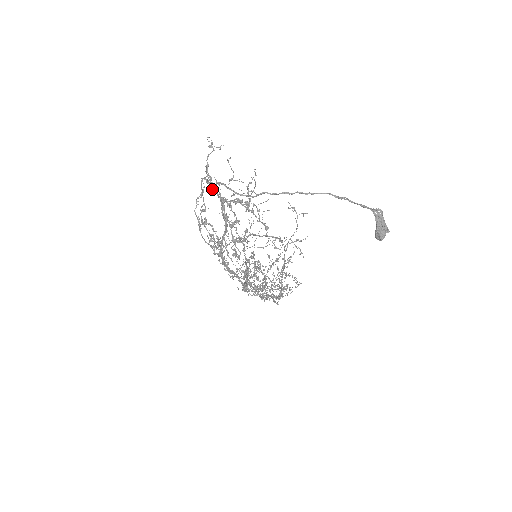
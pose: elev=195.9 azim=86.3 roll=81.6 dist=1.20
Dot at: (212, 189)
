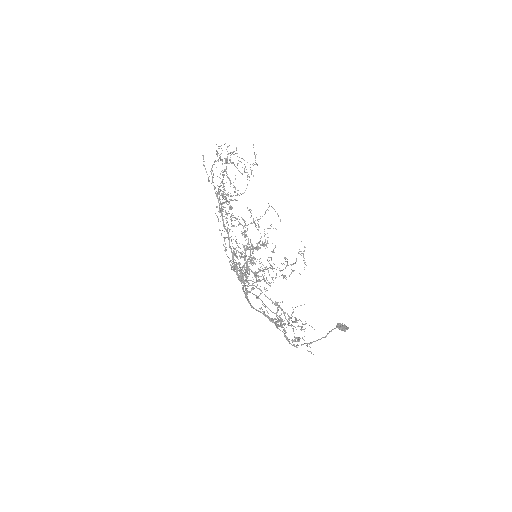
Dot at: occluded
